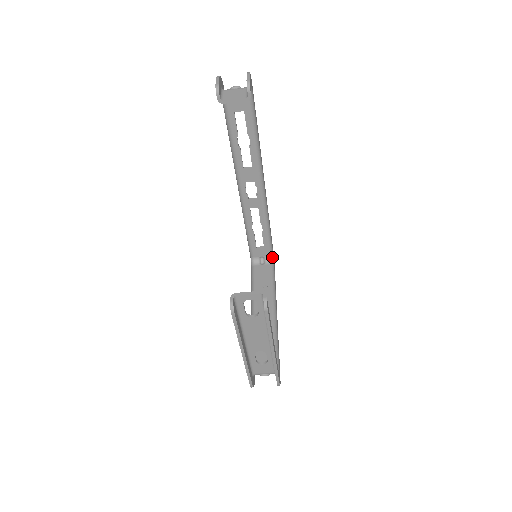
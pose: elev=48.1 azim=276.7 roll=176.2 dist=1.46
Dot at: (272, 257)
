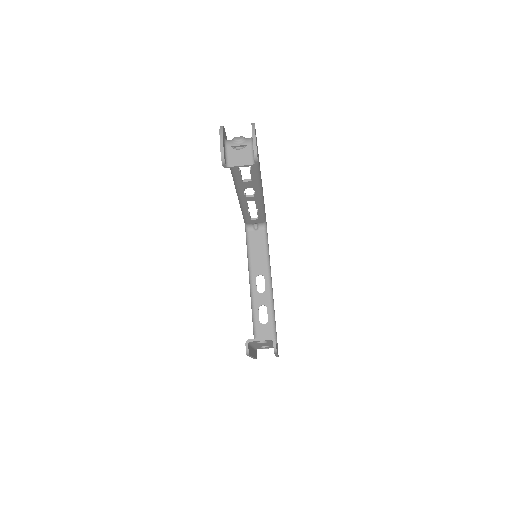
Dot at: (265, 223)
